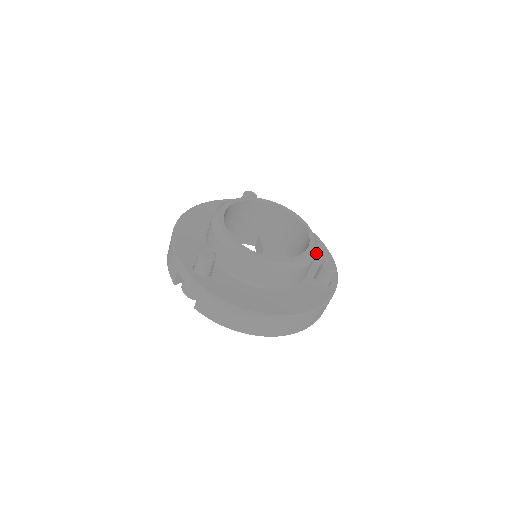
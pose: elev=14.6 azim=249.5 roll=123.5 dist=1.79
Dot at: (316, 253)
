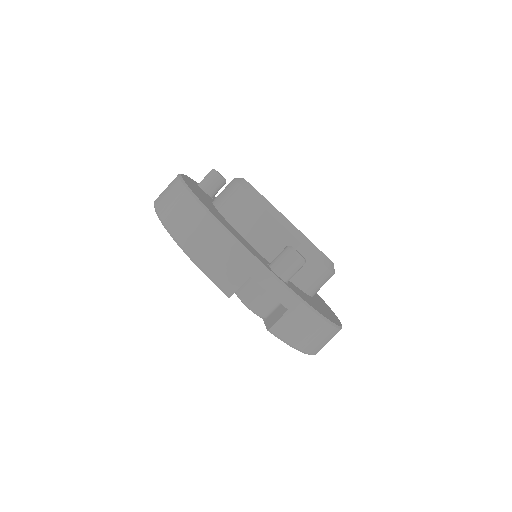
Dot at: occluded
